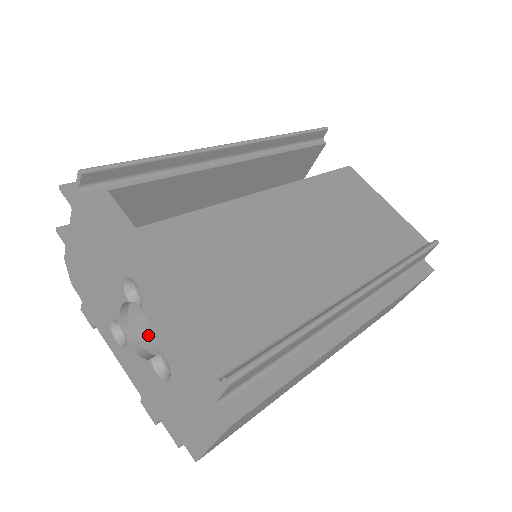
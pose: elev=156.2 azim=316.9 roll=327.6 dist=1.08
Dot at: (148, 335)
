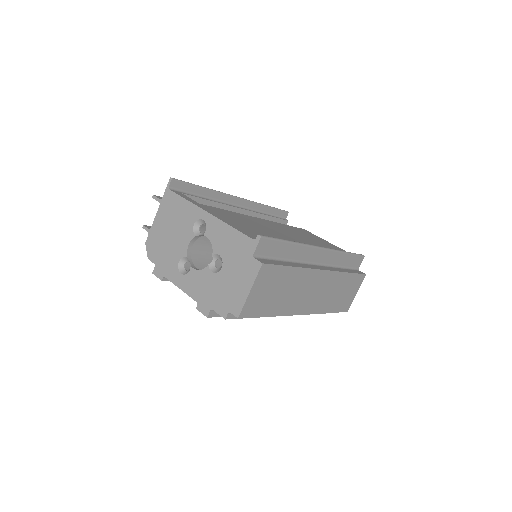
Dot at: occluded
